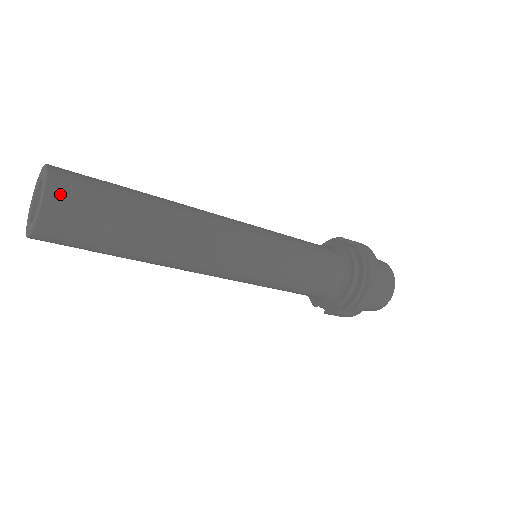
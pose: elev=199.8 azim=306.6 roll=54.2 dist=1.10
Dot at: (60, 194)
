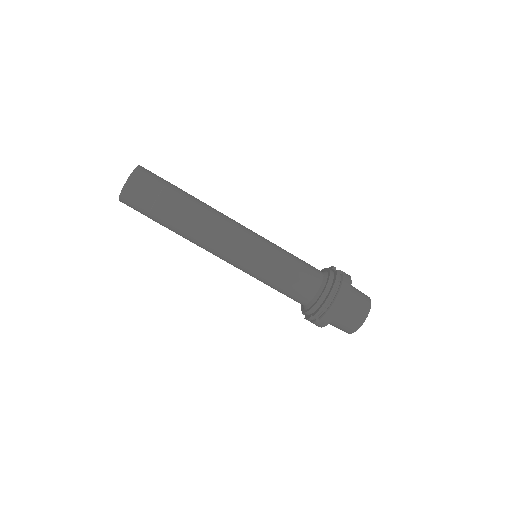
Dot at: (137, 179)
